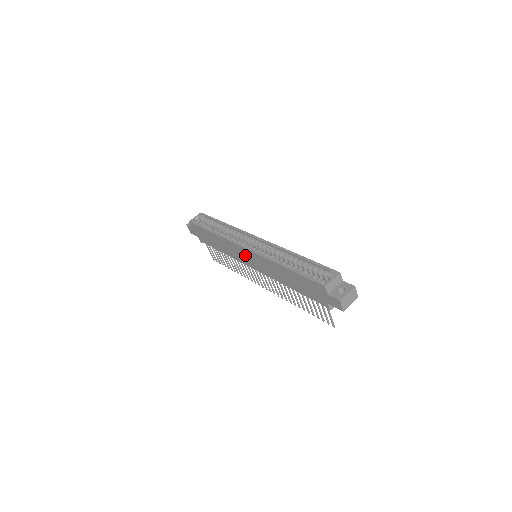
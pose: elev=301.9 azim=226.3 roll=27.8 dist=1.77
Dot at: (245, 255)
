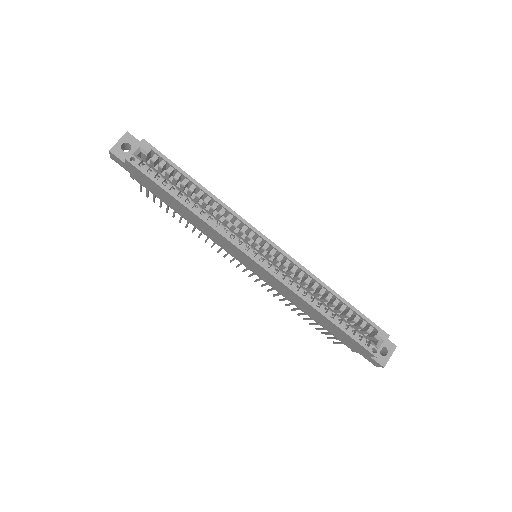
Dot at: (246, 259)
